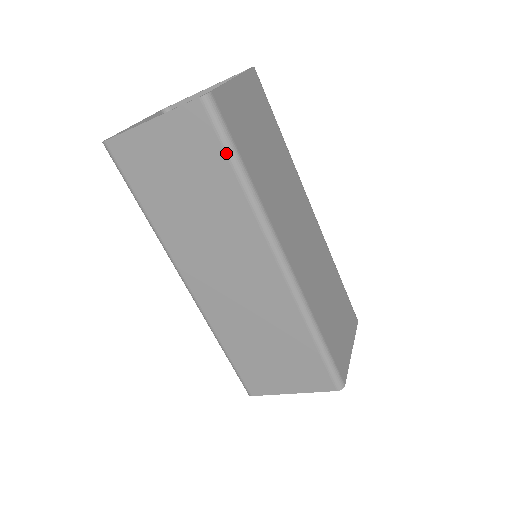
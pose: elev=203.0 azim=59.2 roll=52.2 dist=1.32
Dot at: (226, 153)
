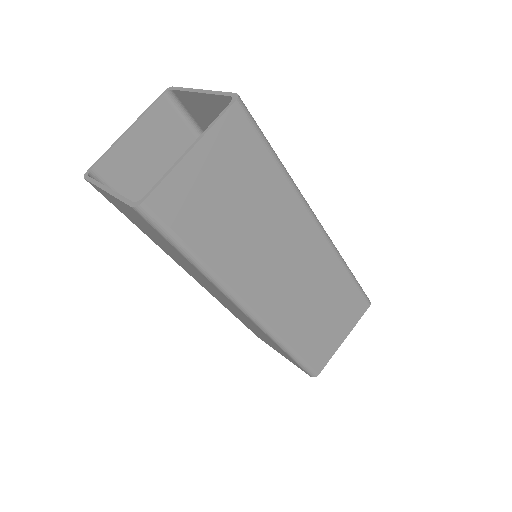
Dot at: (172, 245)
